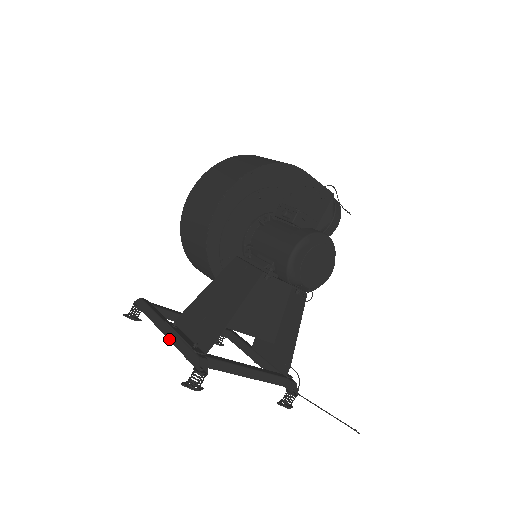
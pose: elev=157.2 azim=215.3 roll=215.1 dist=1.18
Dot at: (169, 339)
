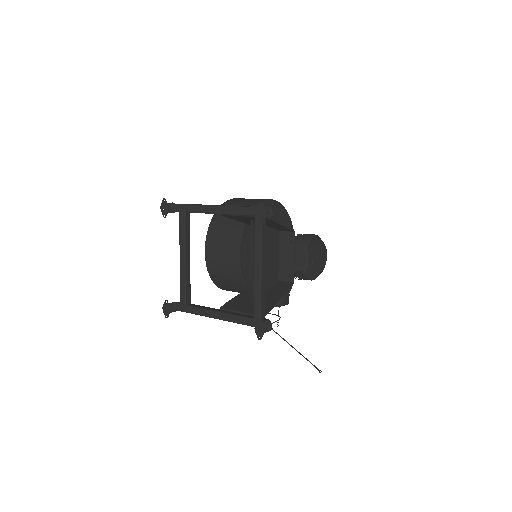
Dot at: (229, 206)
